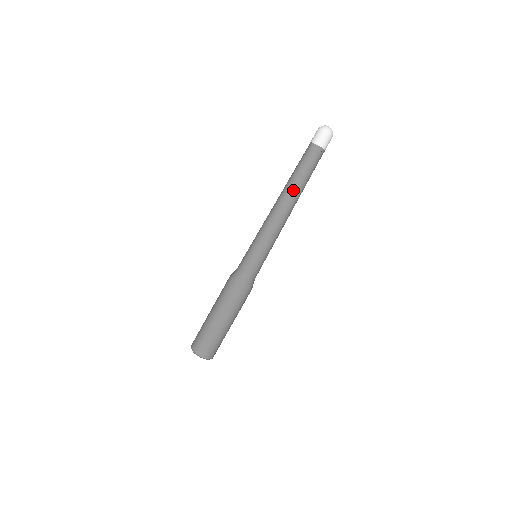
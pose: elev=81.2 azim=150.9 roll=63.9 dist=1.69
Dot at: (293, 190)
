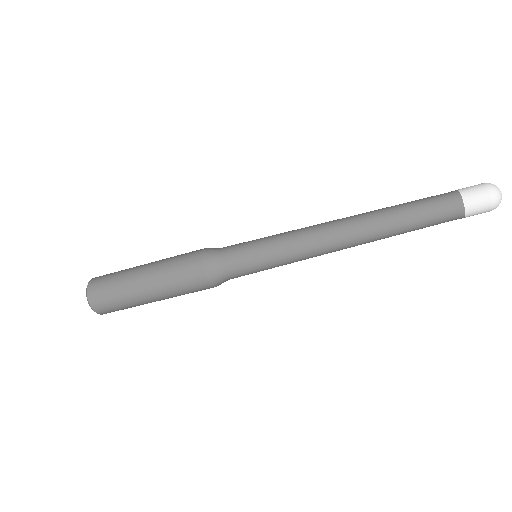
Dot at: (377, 229)
